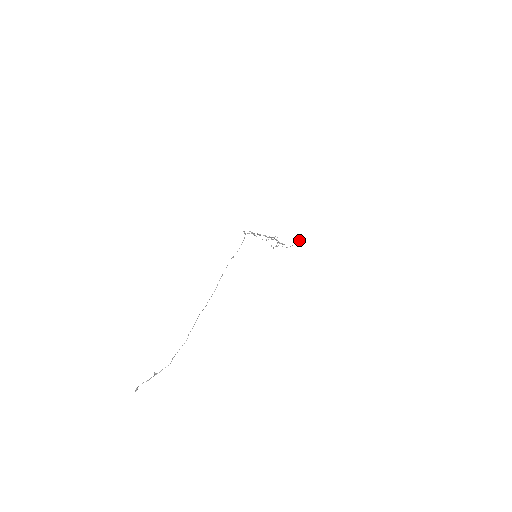
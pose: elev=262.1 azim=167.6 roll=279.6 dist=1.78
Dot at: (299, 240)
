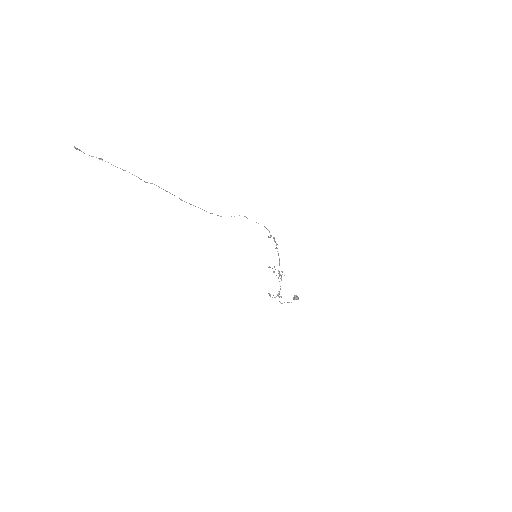
Dot at: (297, 298)
